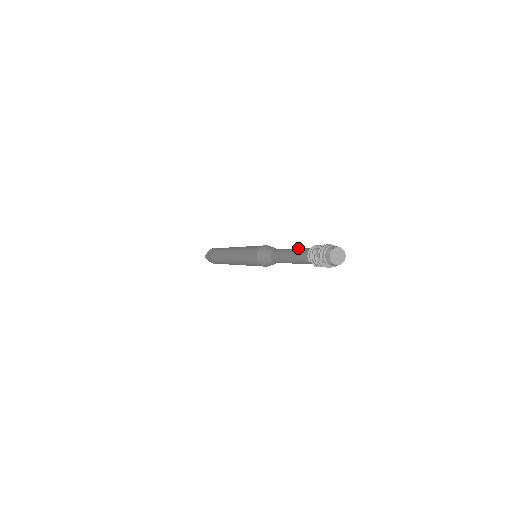
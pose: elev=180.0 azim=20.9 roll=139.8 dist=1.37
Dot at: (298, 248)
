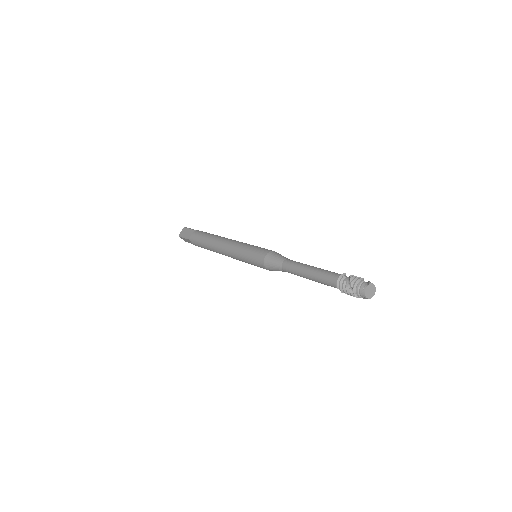
Dot at: (319, 269)
